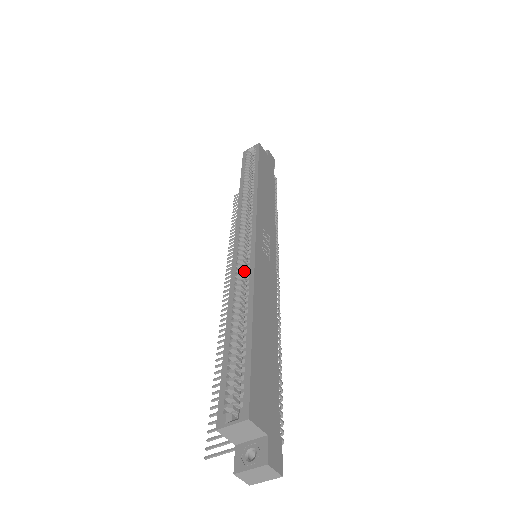
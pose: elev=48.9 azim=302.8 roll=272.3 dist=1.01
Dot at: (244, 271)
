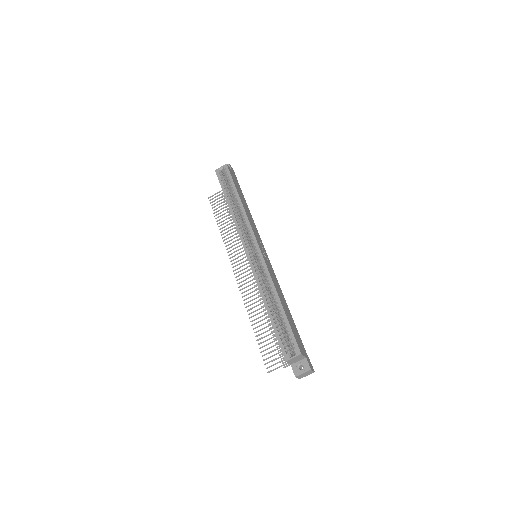
Dot at: (260, 272)
